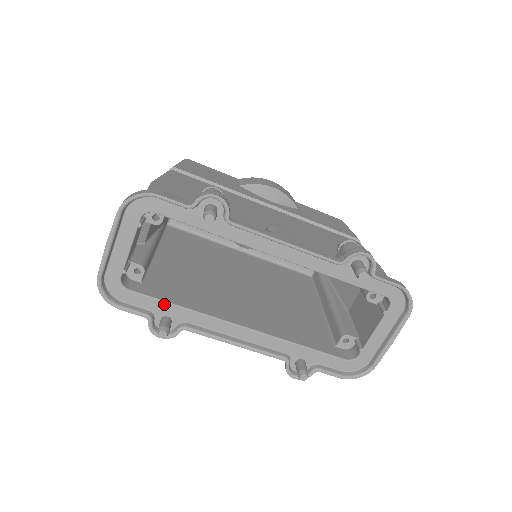
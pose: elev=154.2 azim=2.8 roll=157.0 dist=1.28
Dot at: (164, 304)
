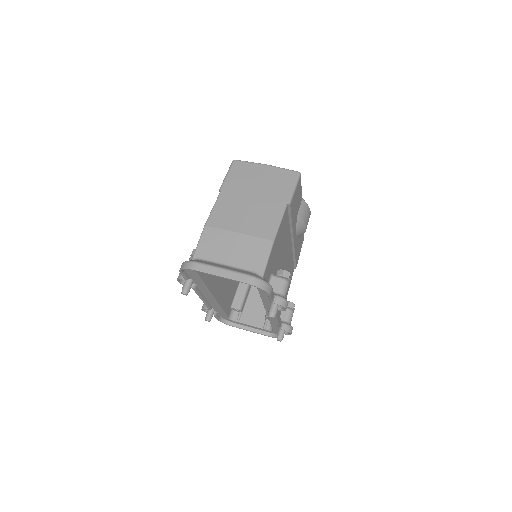
Dot at: (200, 281)
